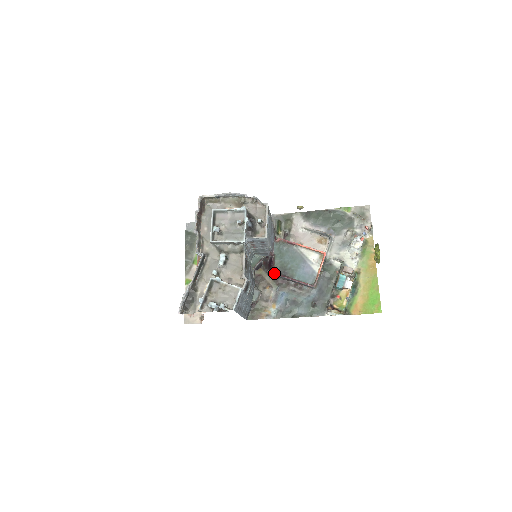
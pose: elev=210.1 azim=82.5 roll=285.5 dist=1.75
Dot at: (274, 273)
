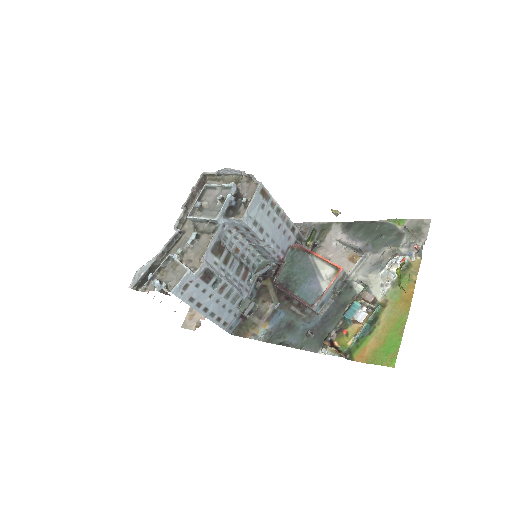
Dot at: (275, 283)
